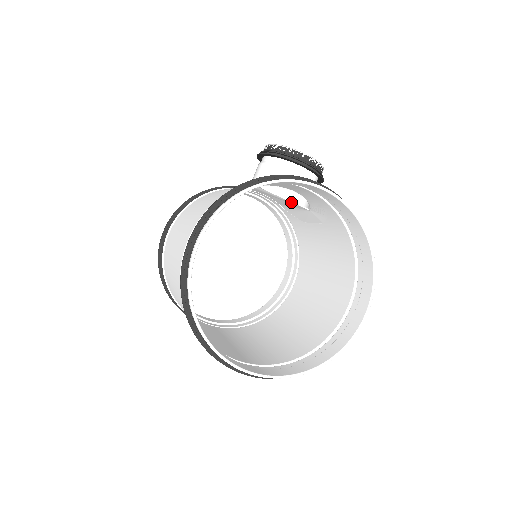
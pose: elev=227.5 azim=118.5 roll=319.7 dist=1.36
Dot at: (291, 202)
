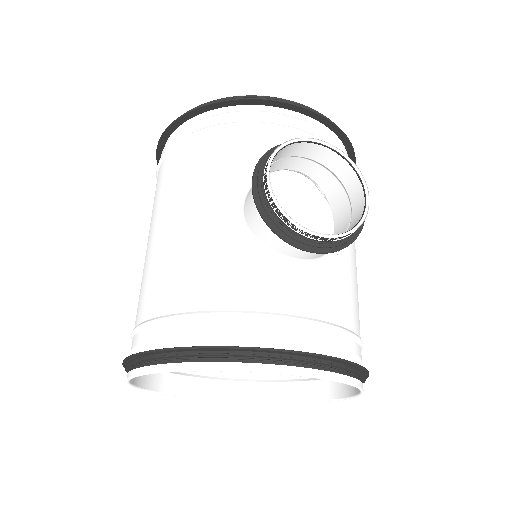
Dot at: occluded
